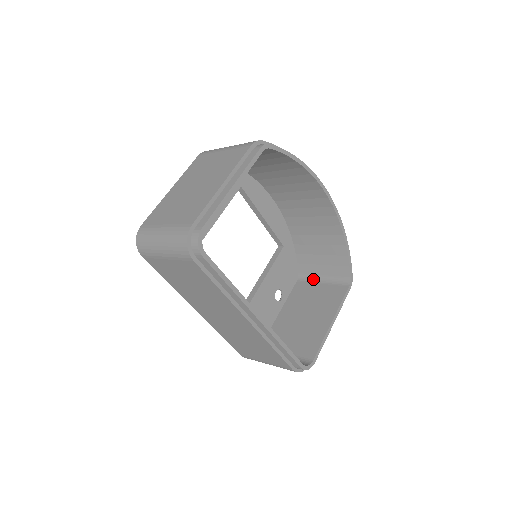
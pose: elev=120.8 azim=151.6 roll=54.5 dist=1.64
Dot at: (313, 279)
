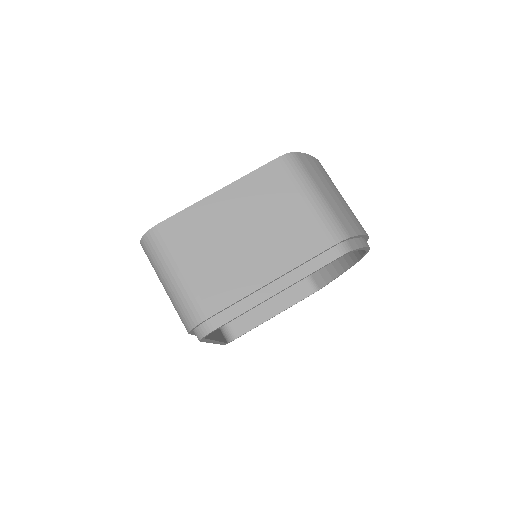
Dot at: occluded
